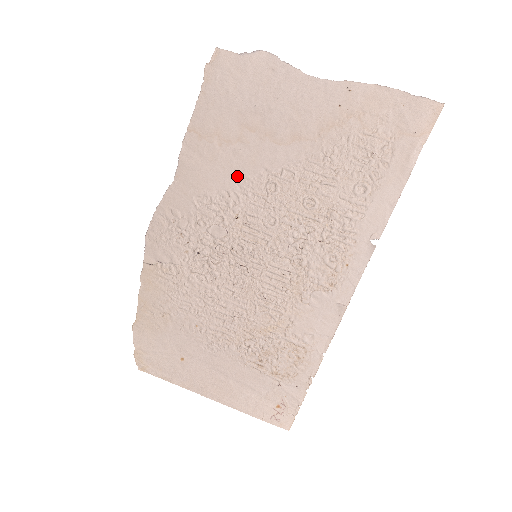
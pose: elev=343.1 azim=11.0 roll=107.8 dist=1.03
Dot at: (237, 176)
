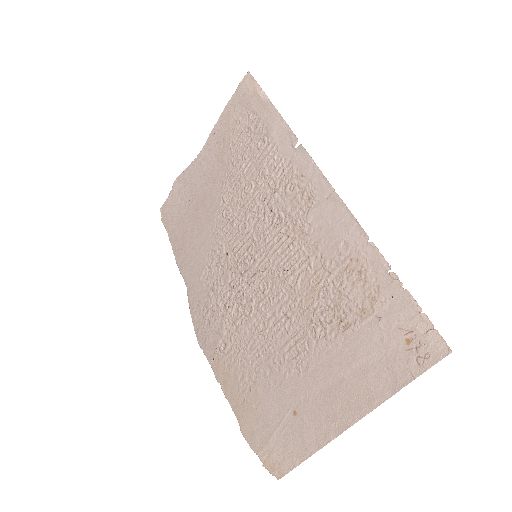
Dot at: (209, 236)
